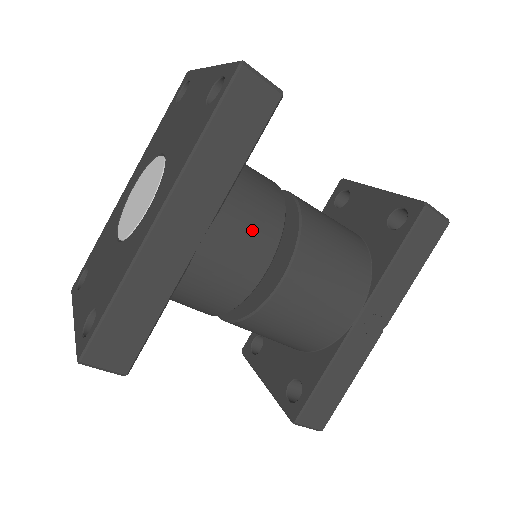
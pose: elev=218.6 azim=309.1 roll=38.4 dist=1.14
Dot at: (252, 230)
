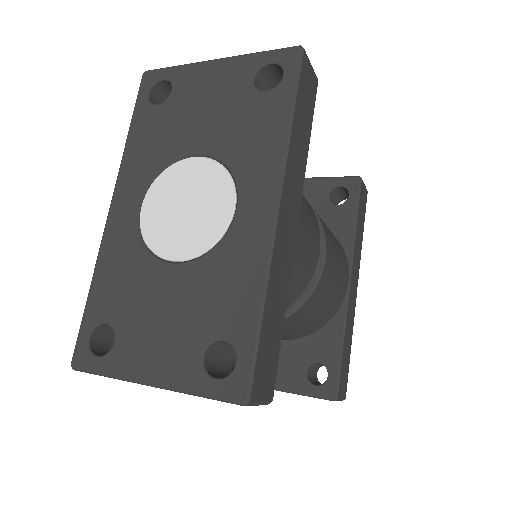
Dot at: (309, 213)
